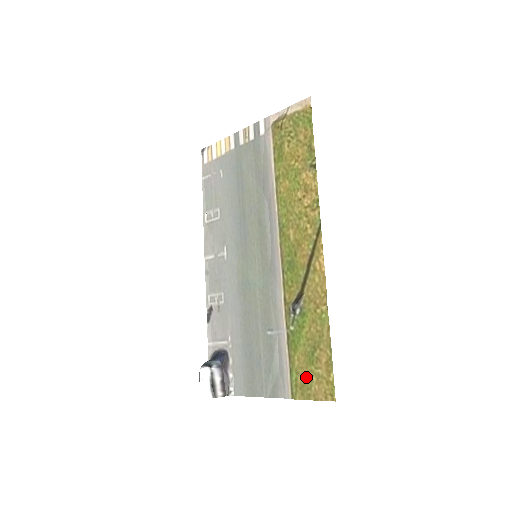
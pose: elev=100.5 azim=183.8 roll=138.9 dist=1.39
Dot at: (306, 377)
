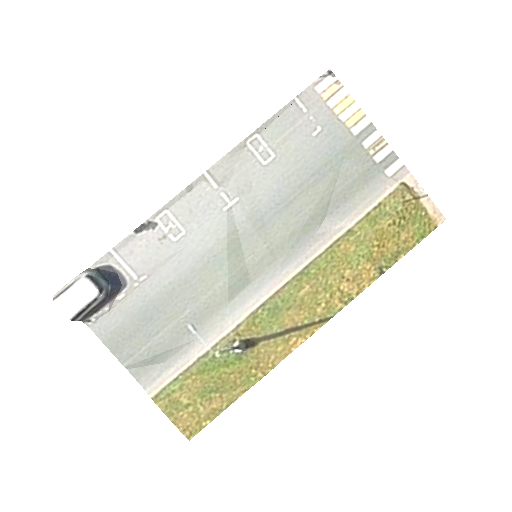
Dot at: (185, 400)
